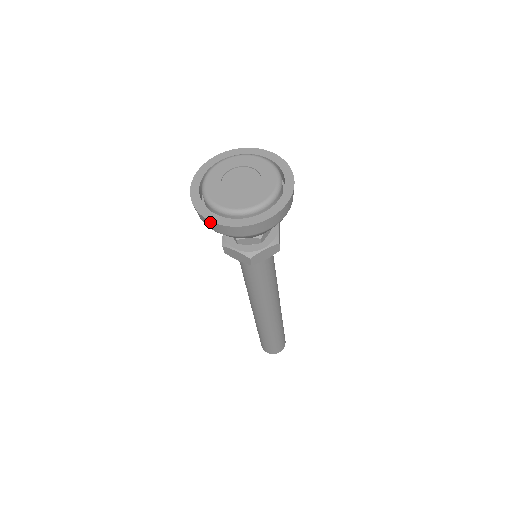
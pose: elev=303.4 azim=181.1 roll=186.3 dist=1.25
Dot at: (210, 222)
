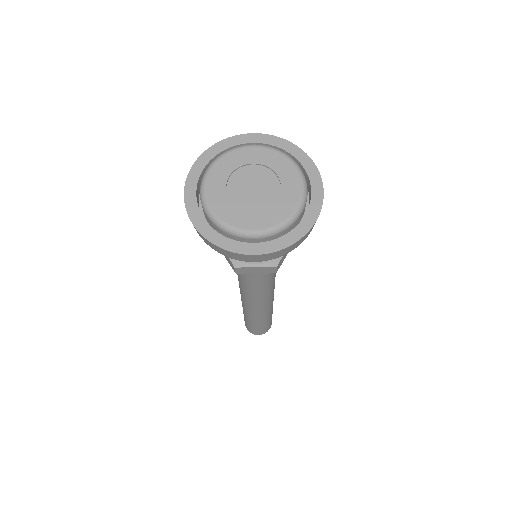
Dot at: (249, 256)
